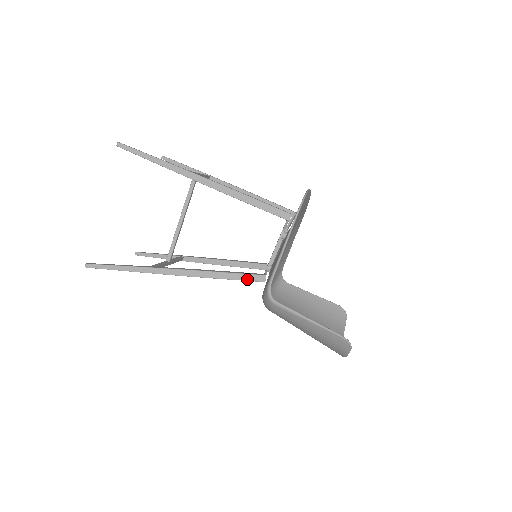
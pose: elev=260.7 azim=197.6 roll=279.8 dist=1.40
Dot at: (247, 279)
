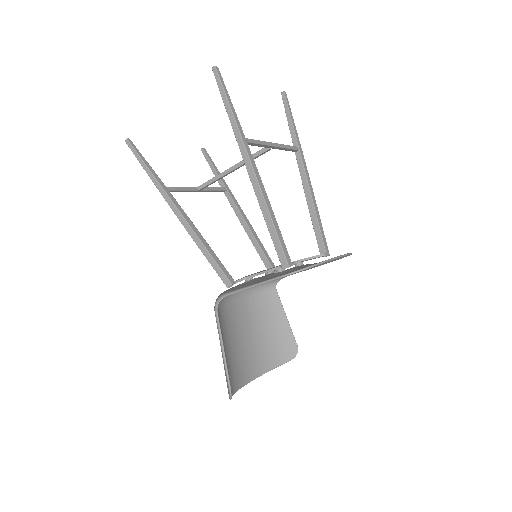
Dot at: (218, 272)
